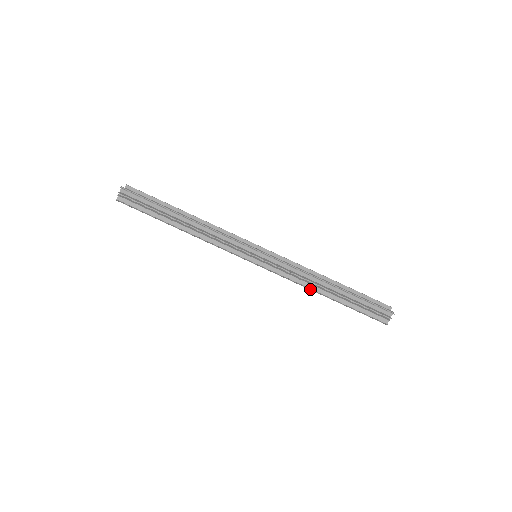
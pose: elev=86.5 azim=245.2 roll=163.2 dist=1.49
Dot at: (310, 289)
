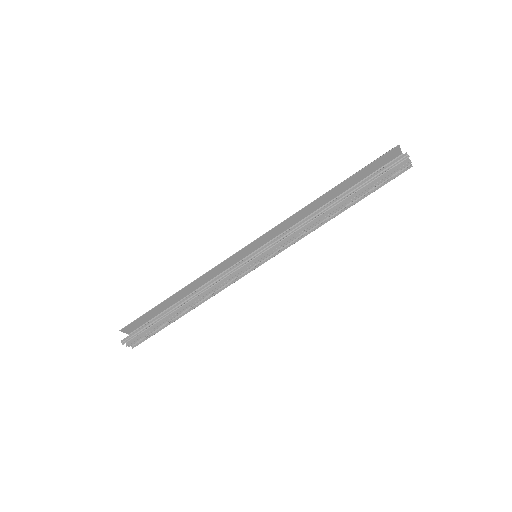
Dot at: occluded
